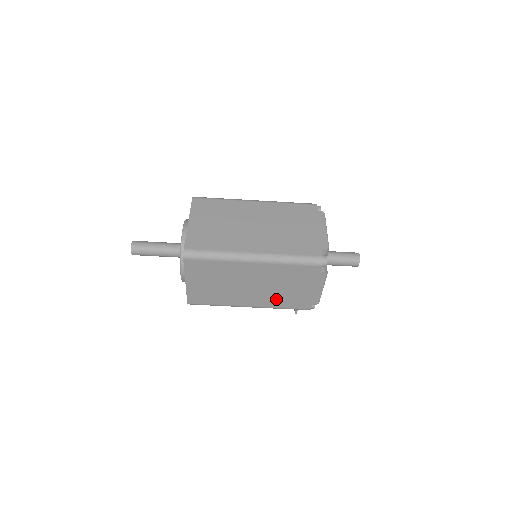
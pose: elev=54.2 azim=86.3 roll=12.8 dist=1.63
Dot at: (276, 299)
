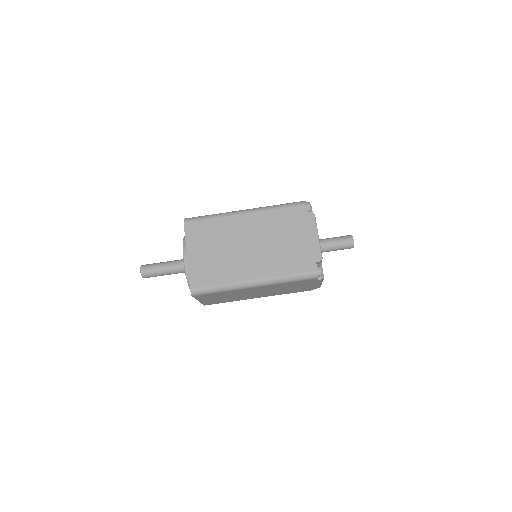
Dot at: (281, 292)
